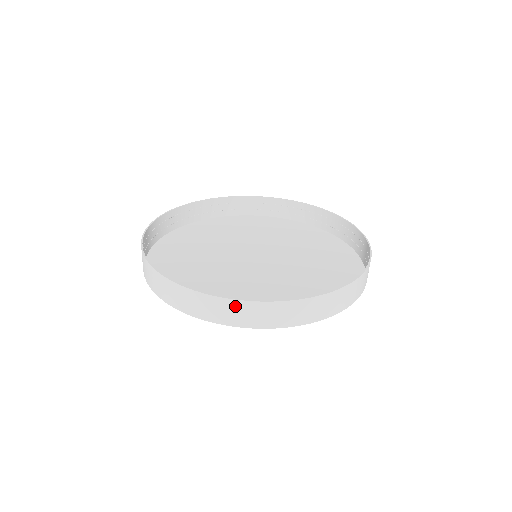
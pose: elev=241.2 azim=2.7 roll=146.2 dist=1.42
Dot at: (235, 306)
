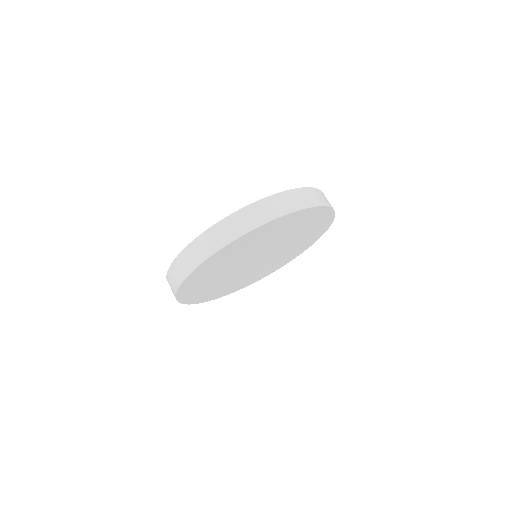
Dot at: (302, 192)
